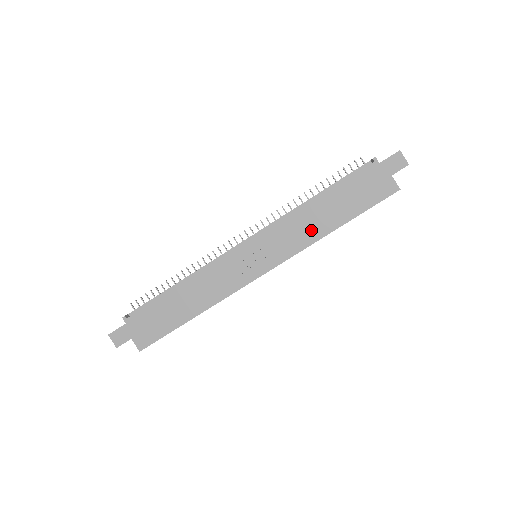
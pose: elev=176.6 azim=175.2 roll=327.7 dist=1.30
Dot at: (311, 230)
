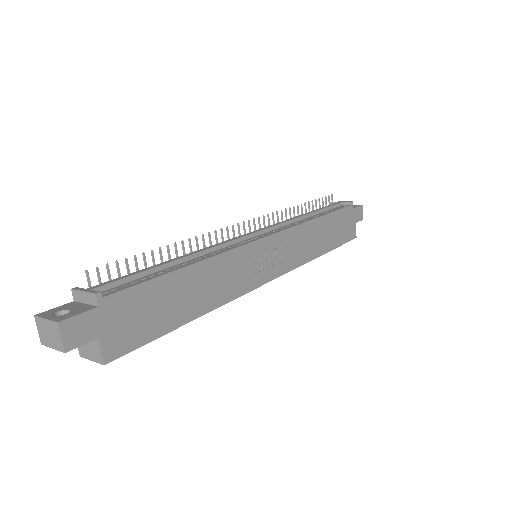
Dot at: (310, 247)
